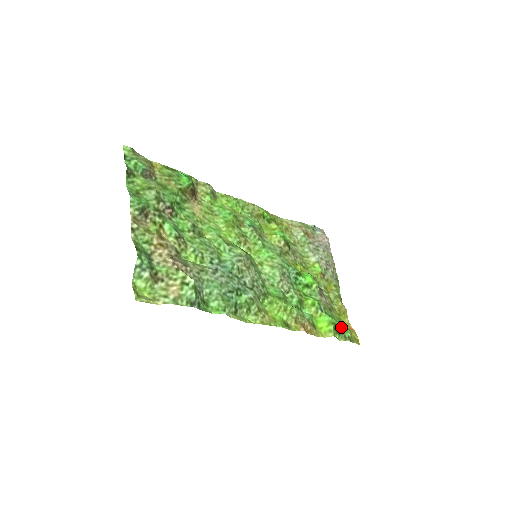
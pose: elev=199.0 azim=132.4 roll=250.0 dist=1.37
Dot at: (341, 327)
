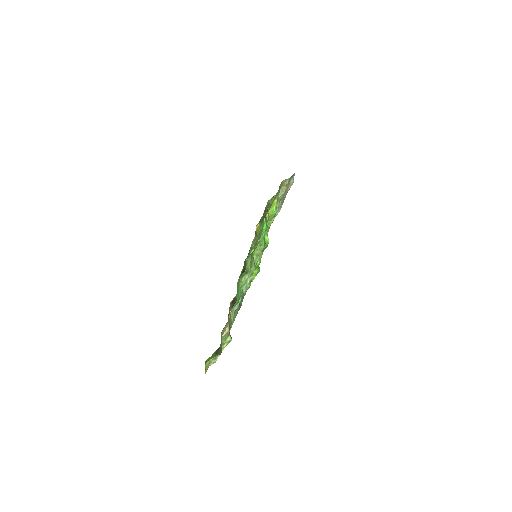
Dot at: occluded
